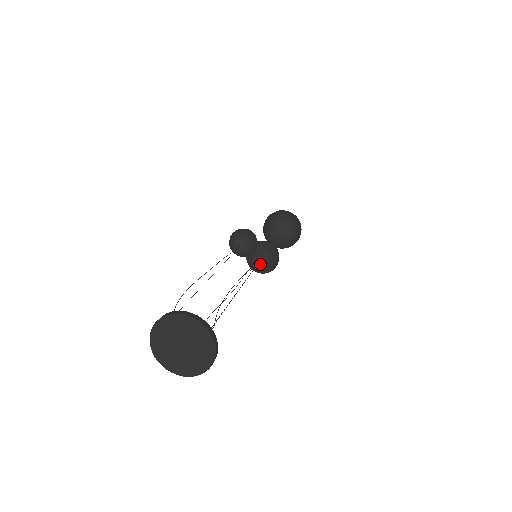
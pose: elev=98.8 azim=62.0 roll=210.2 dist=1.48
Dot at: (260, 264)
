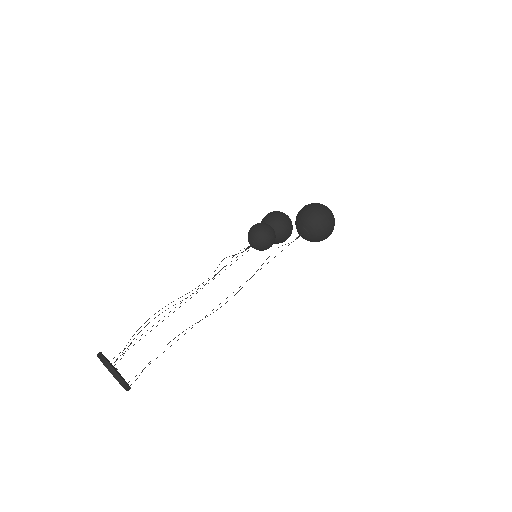
Dot at: occluded
